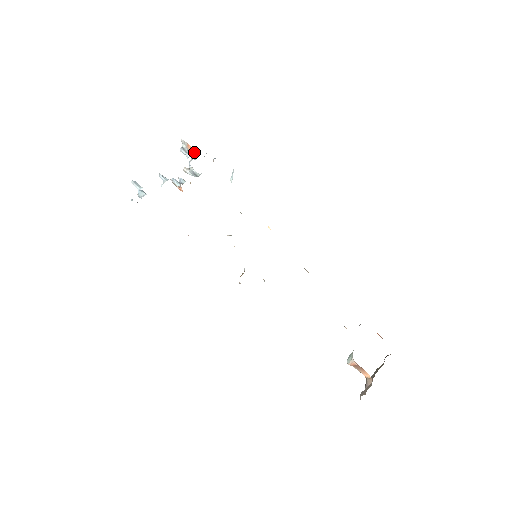
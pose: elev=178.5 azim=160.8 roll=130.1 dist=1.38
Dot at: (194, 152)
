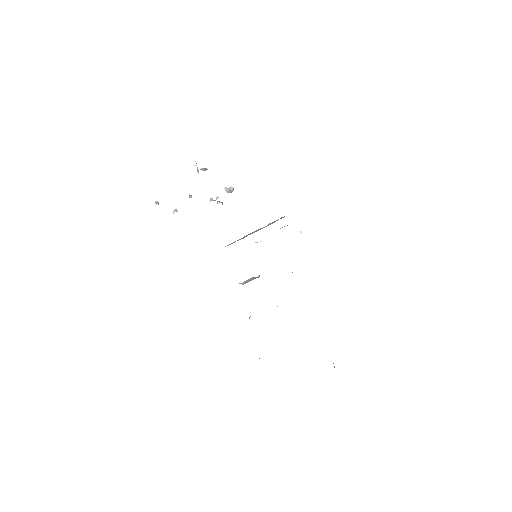
Dot at: (205, 170)
